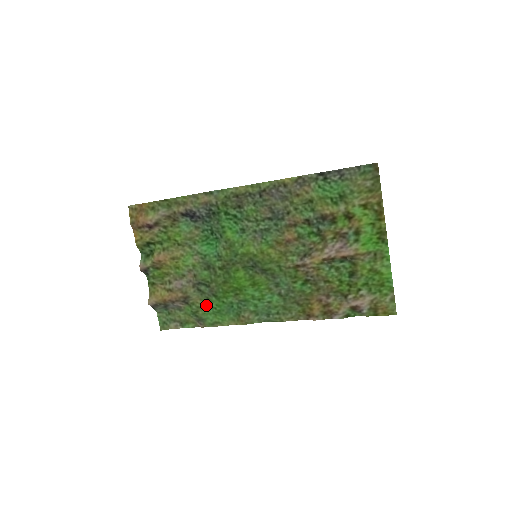
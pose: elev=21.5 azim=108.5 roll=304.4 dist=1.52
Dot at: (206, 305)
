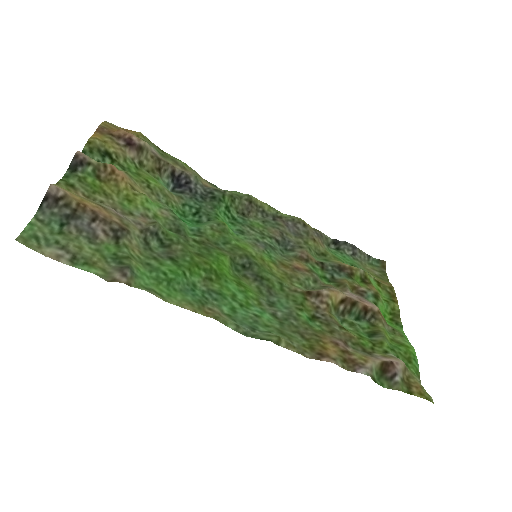
Dot at: (147, 263)
